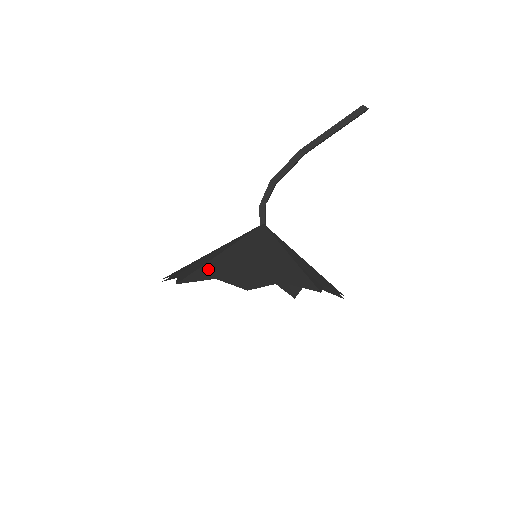
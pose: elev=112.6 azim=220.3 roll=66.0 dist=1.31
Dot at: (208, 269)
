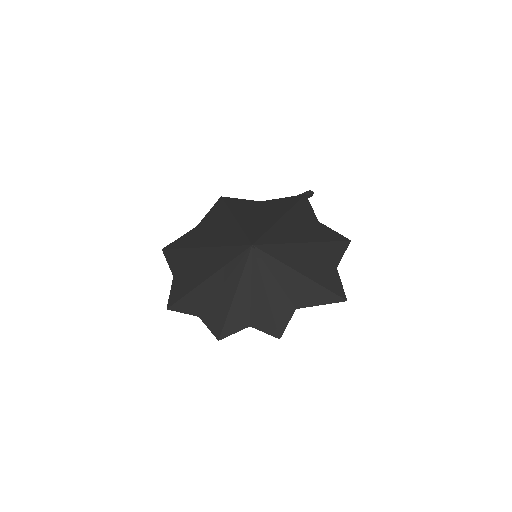
Dot at: (242, 207)
